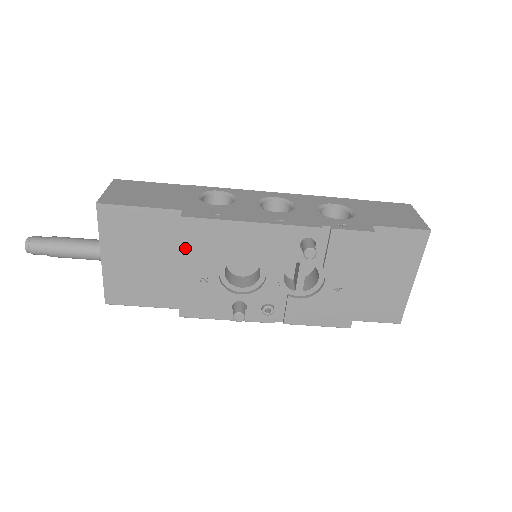
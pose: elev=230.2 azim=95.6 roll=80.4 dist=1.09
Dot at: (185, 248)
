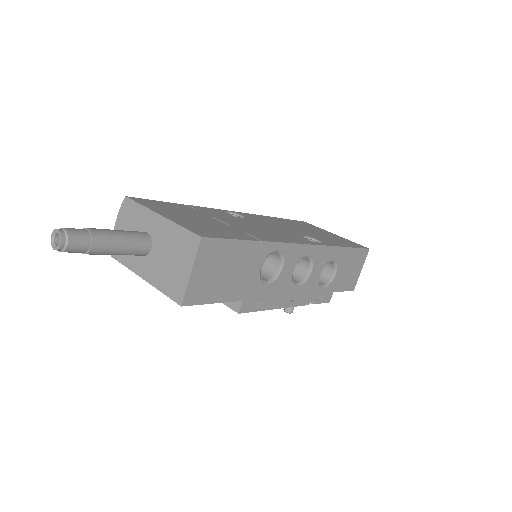
Dot at: occluded
